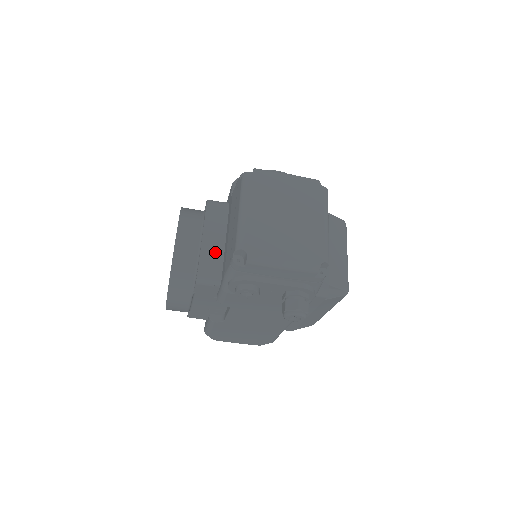
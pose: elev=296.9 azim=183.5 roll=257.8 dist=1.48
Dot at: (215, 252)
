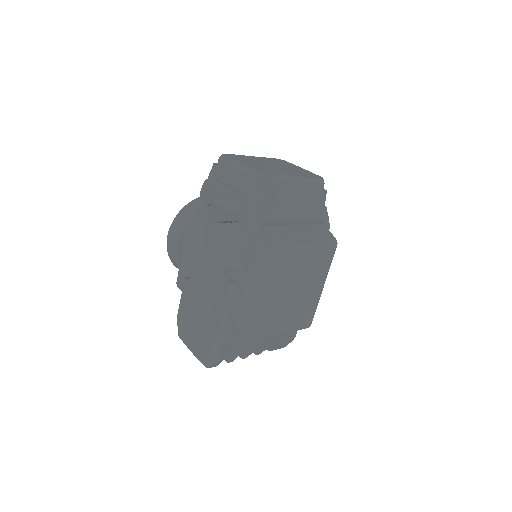
Dot at: occluded
